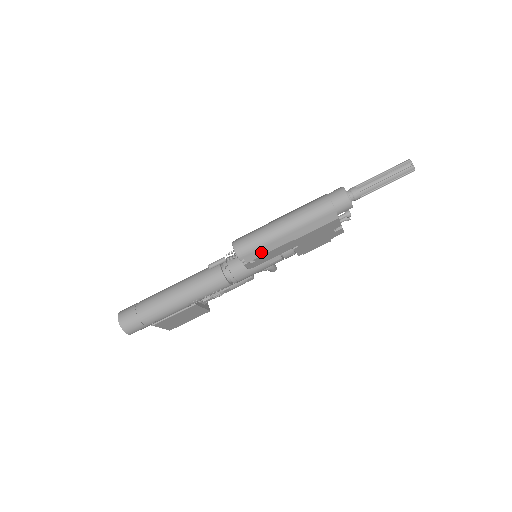
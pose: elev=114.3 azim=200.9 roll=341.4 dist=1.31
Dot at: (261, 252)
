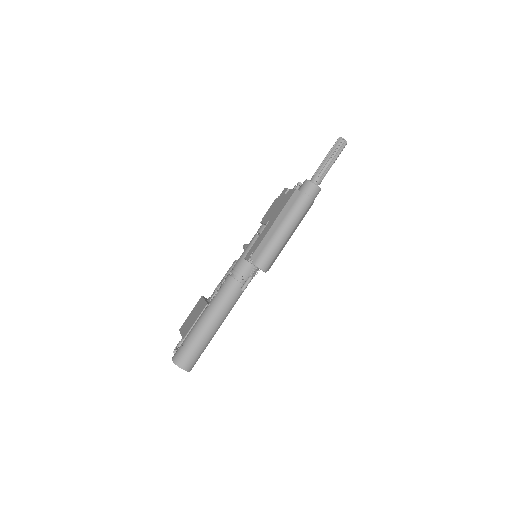
Dot at: (276, 258)
